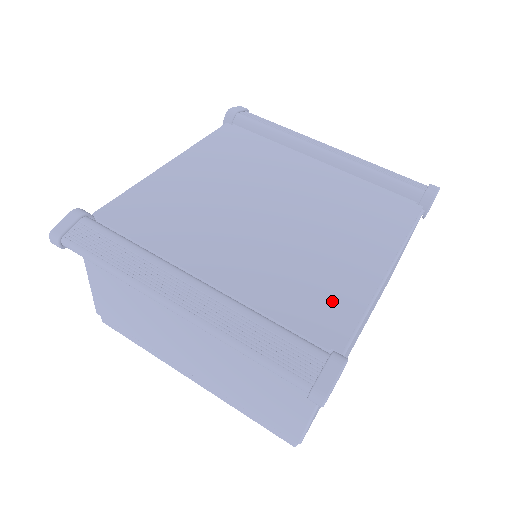
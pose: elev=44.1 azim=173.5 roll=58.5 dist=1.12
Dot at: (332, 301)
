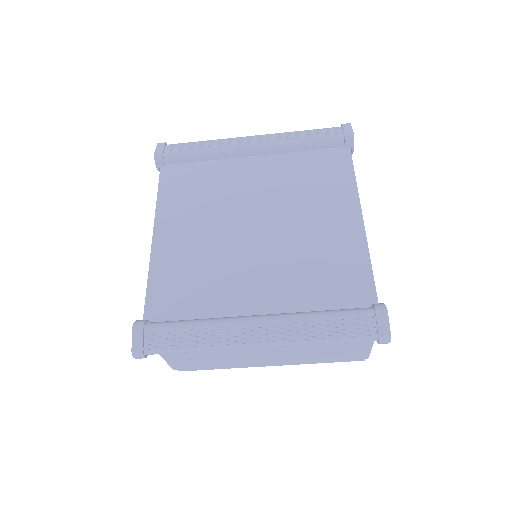
Dot at: (346, 269)
